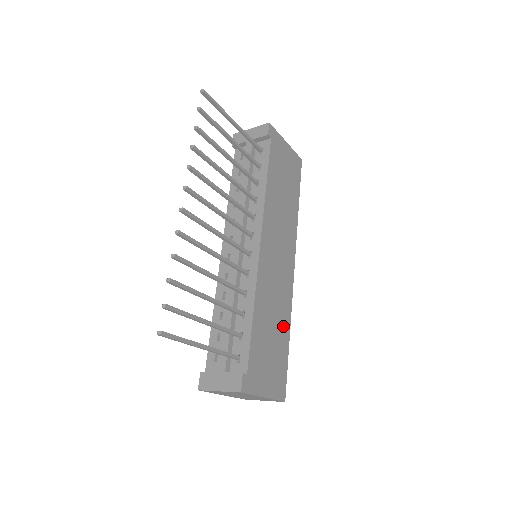
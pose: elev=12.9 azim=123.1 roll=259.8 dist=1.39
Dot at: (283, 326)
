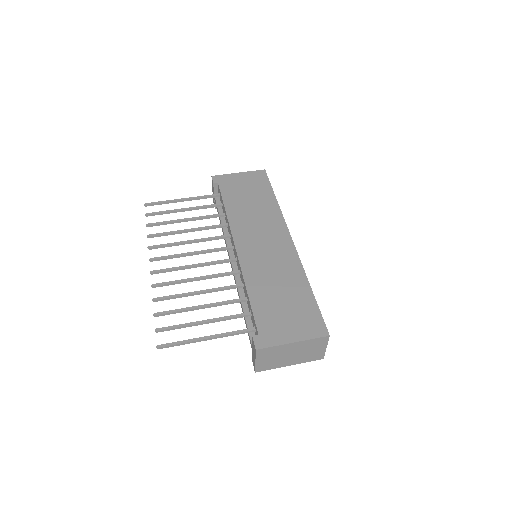
Dot at: (296, 284)
